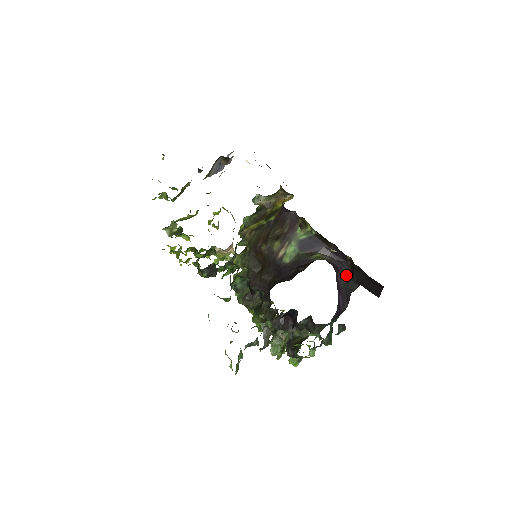
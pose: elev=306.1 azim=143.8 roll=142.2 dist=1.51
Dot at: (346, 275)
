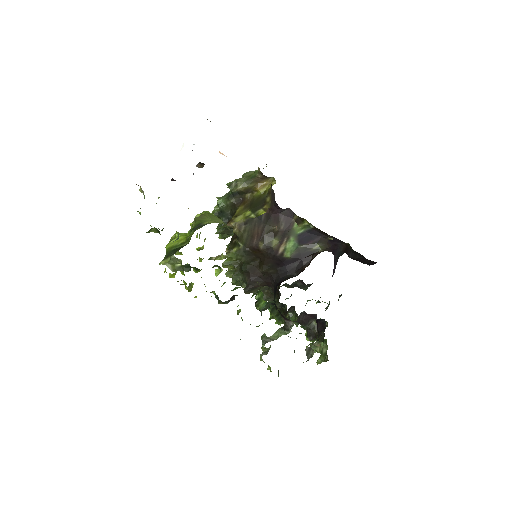
Dot at: (339, 251)
